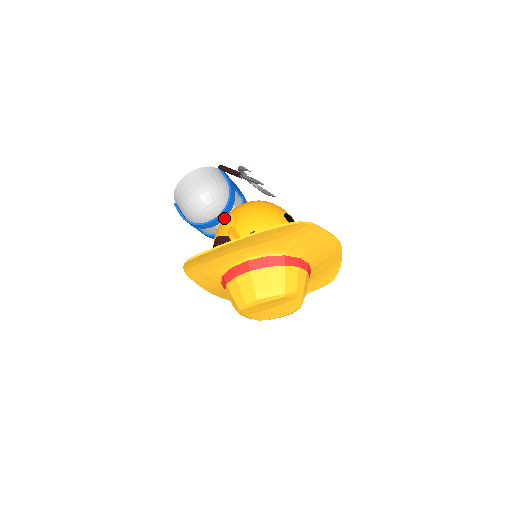
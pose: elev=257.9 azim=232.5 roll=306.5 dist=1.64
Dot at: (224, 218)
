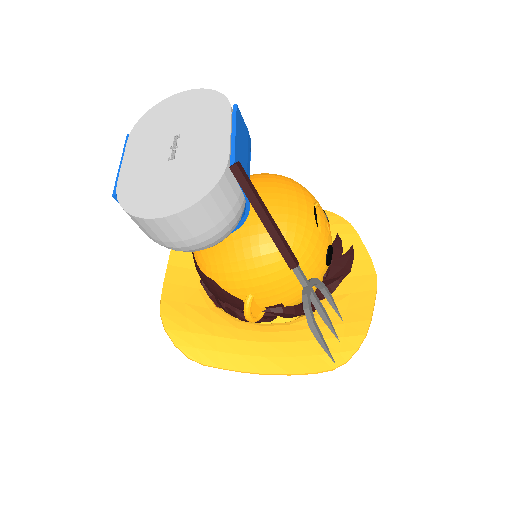
Dot at: (231, 263)
